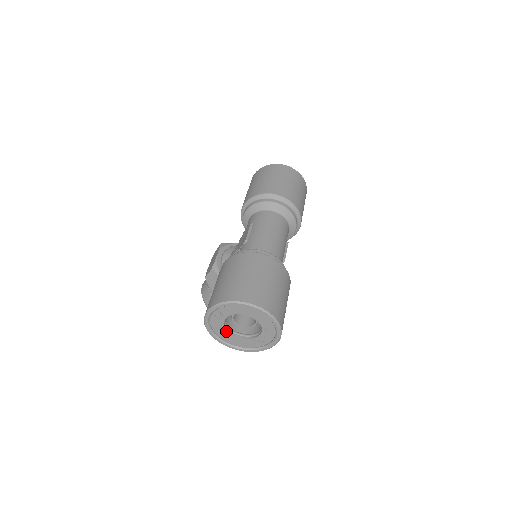
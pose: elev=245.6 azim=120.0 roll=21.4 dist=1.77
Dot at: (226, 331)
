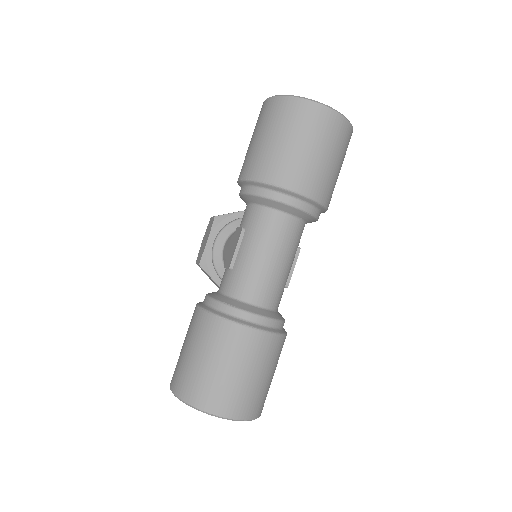
Dot at: occluded
